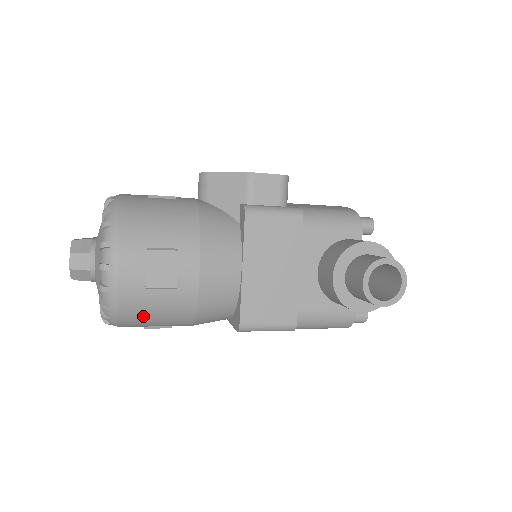
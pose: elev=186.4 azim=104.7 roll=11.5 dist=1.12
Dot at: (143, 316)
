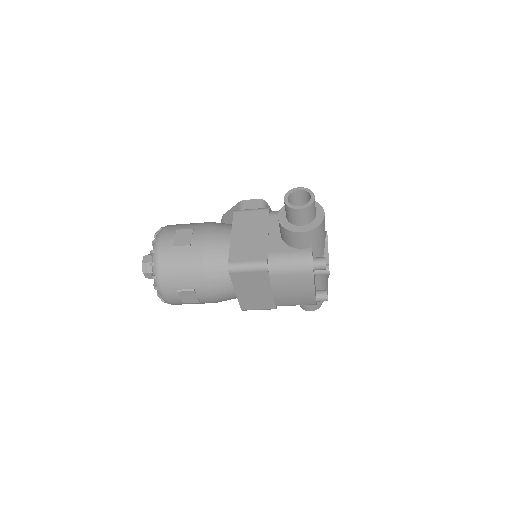
Dot at: (173, 270)
